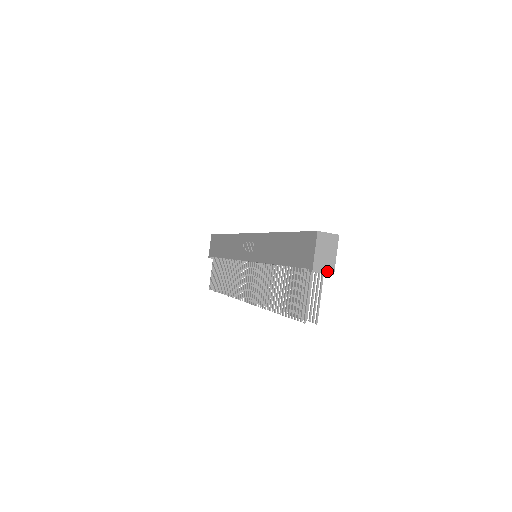
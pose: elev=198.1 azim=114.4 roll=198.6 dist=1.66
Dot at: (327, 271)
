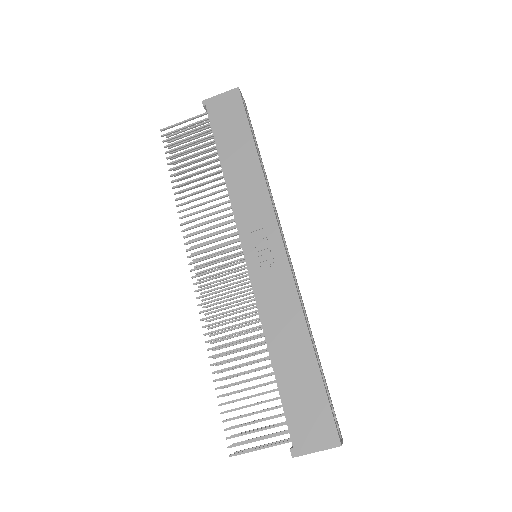
Dot at: occluded
